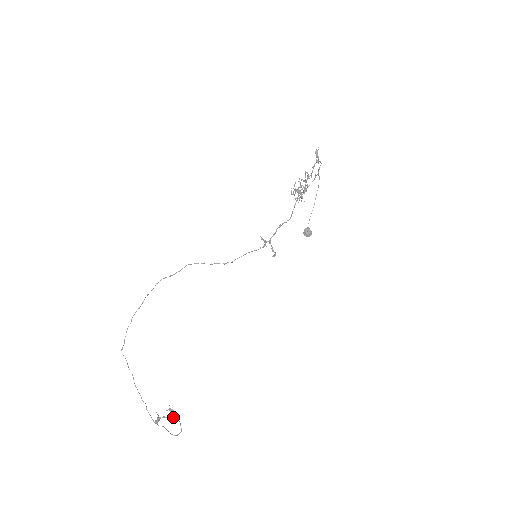
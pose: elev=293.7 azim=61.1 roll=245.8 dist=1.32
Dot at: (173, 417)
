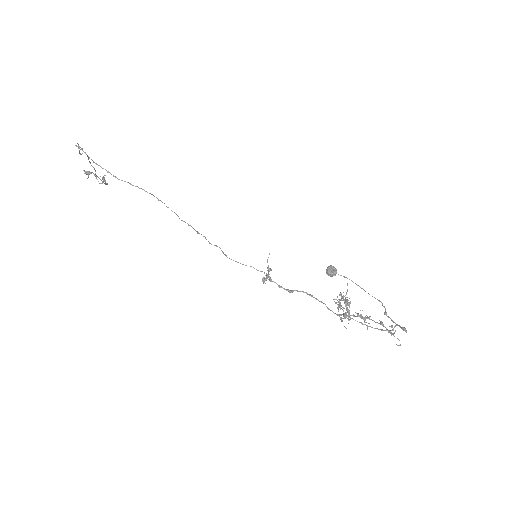
Dot at: occluded
